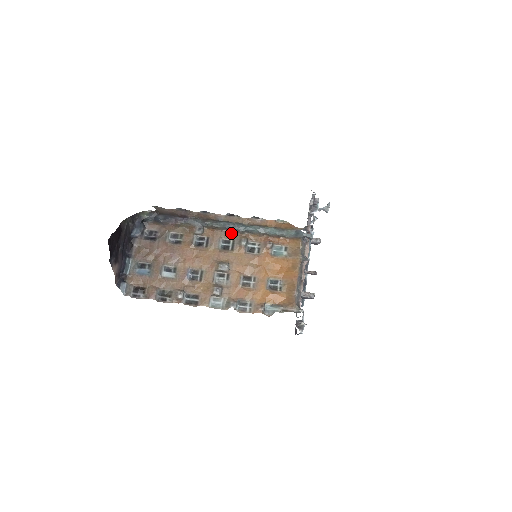
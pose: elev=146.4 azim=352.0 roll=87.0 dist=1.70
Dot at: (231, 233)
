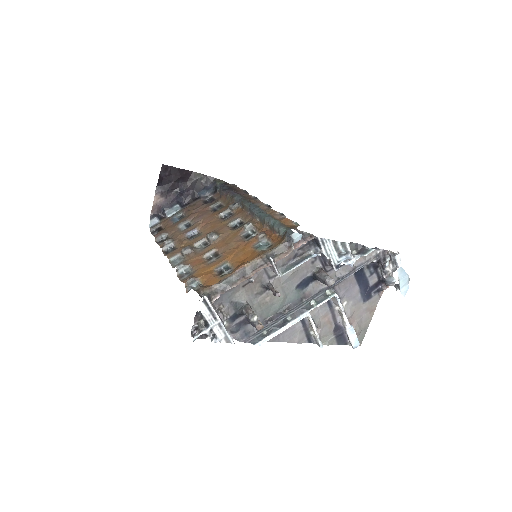
Dot at: (250, 217)
